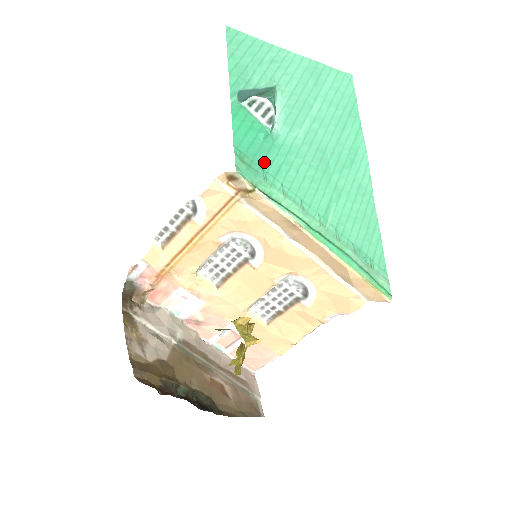
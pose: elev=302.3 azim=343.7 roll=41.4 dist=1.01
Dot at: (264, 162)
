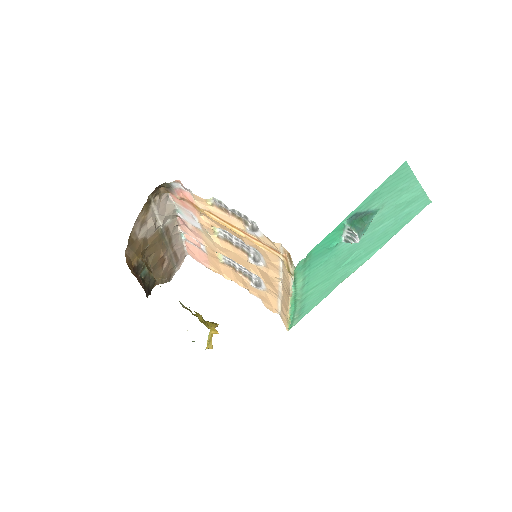
Dot at: (315, 260)
